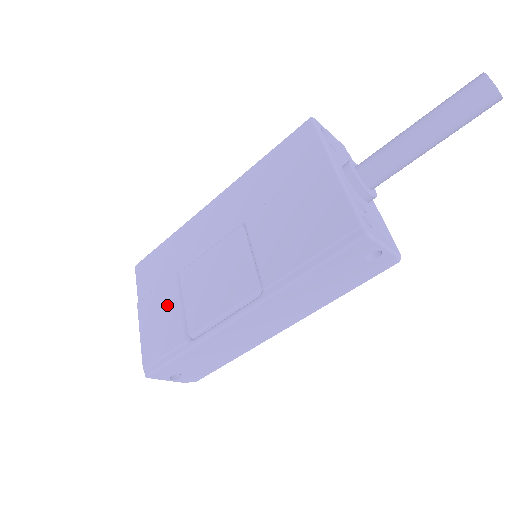
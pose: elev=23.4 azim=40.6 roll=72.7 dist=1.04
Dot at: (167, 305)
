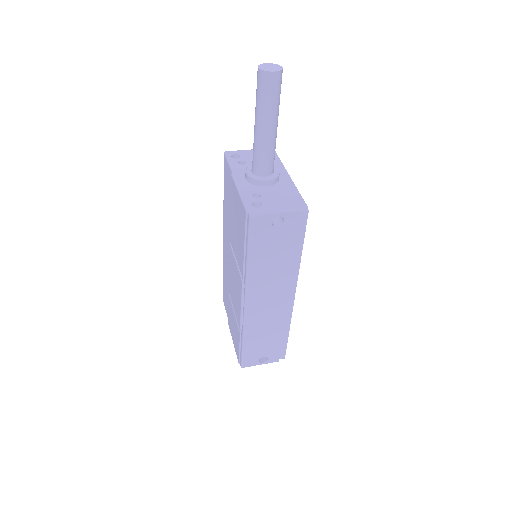
Dot at: (232, 316)
